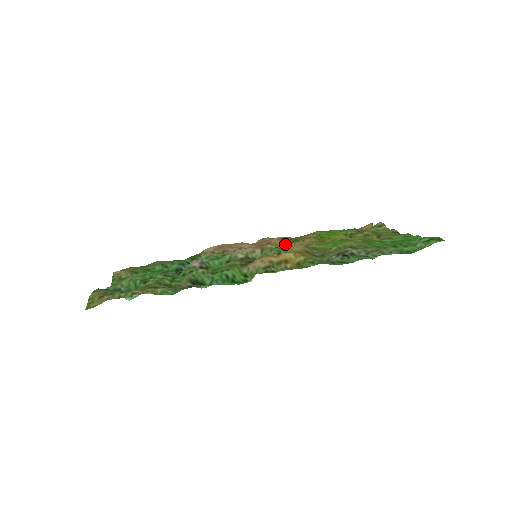
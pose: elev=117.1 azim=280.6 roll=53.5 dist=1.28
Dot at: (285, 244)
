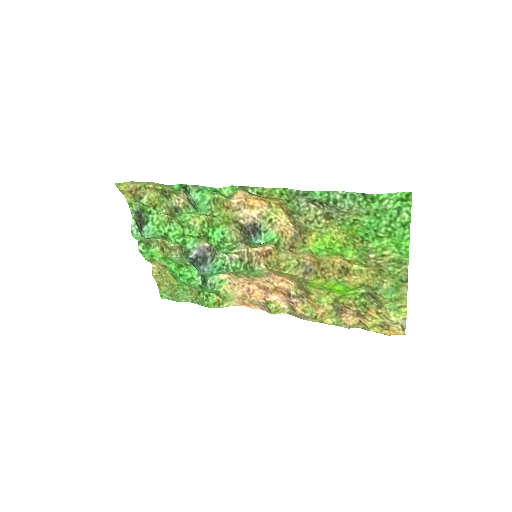
Dot at: (291, 276)
